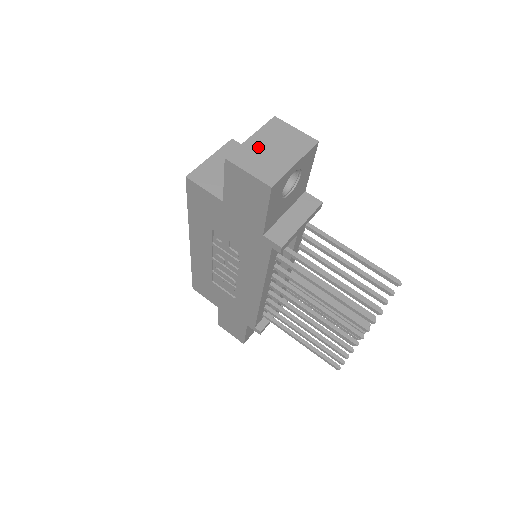
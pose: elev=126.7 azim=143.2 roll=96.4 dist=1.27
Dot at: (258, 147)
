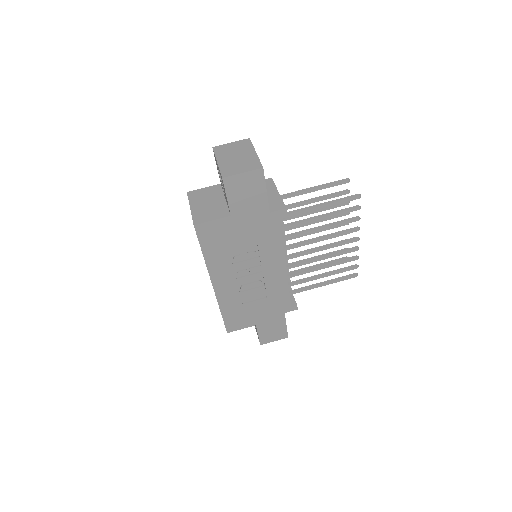
Dot at: (228, 162)
